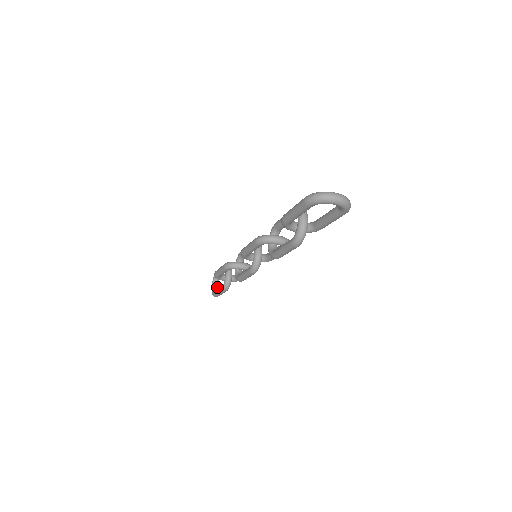
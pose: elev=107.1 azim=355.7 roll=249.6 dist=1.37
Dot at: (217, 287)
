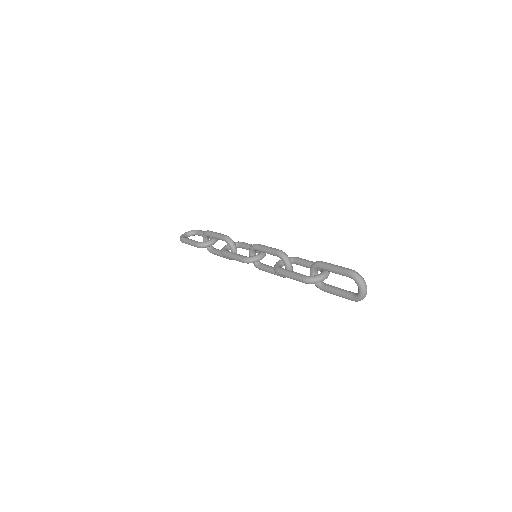
Dot at: (187, 237)
